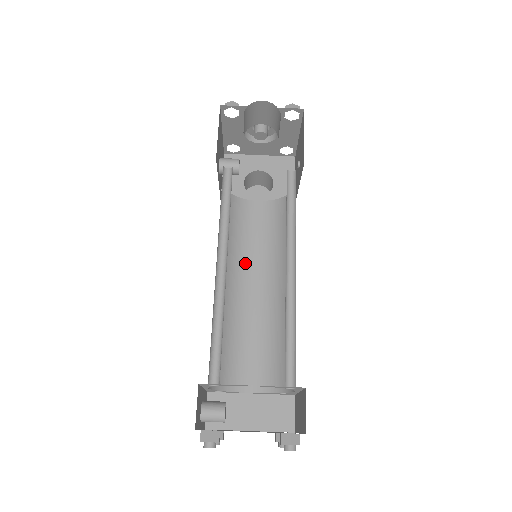
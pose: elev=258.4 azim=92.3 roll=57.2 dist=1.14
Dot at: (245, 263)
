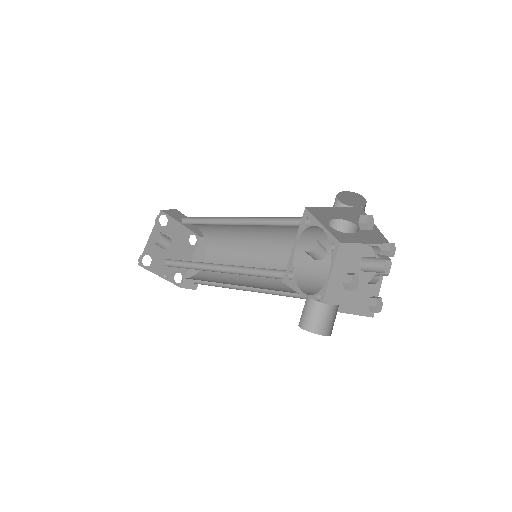
Dot at: occluded
